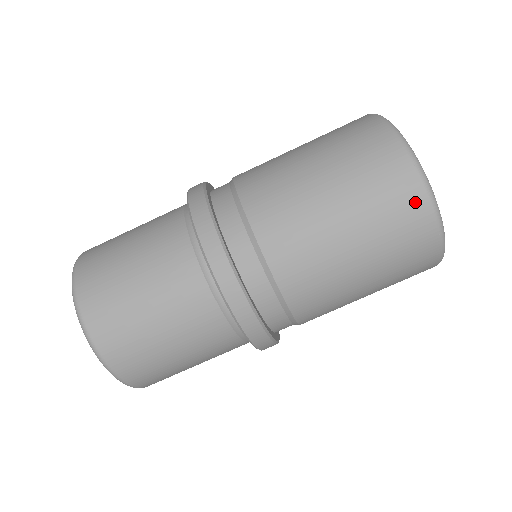
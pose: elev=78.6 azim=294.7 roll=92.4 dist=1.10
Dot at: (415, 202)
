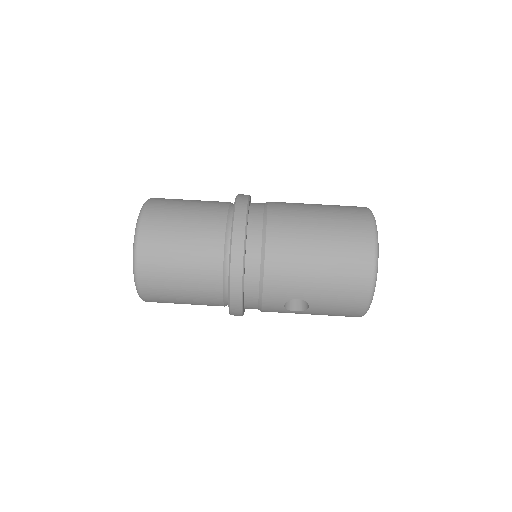
Dot at: (365, 228)
